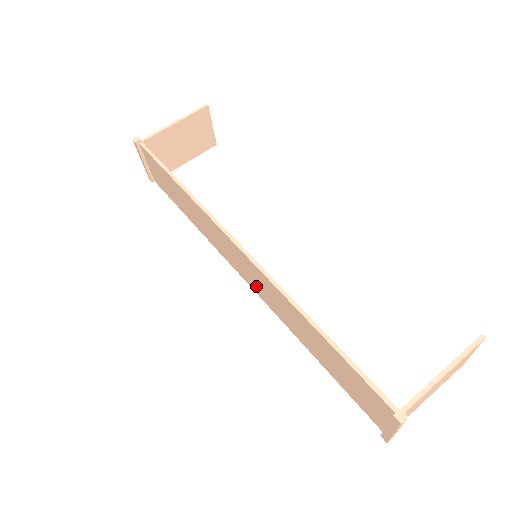
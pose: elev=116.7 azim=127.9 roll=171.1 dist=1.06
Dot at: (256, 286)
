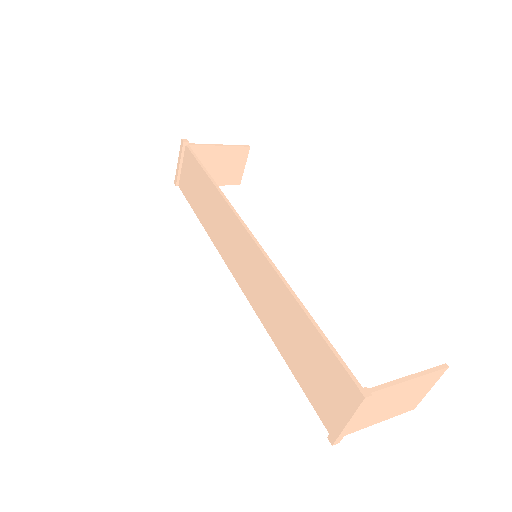
Dot at: (247, 280)
